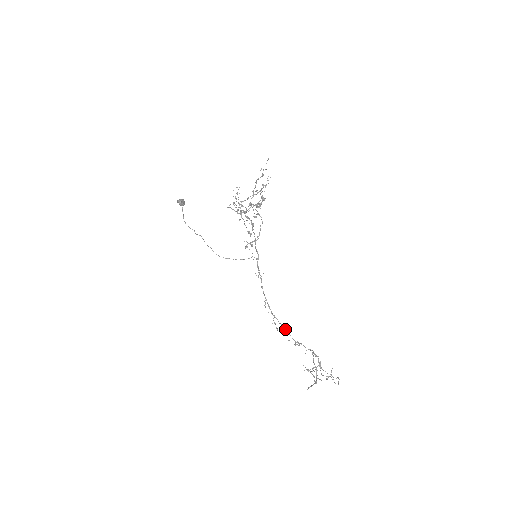
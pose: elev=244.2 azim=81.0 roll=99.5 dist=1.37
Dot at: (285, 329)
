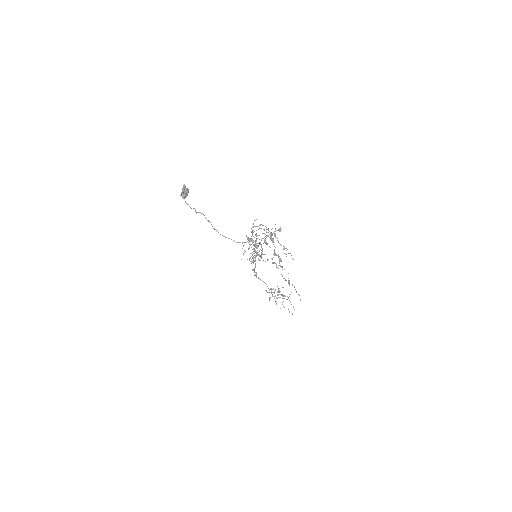
Dot at: (264, 282)
